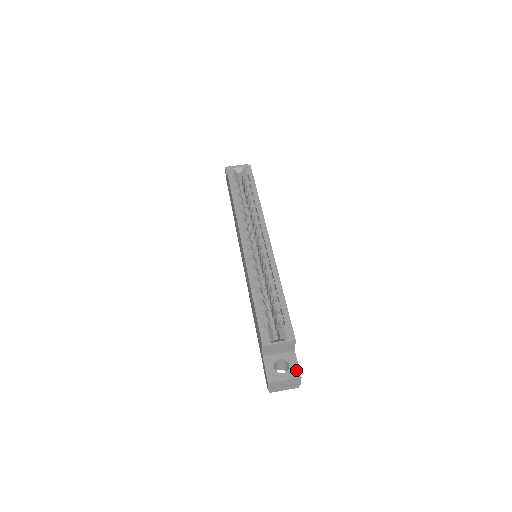
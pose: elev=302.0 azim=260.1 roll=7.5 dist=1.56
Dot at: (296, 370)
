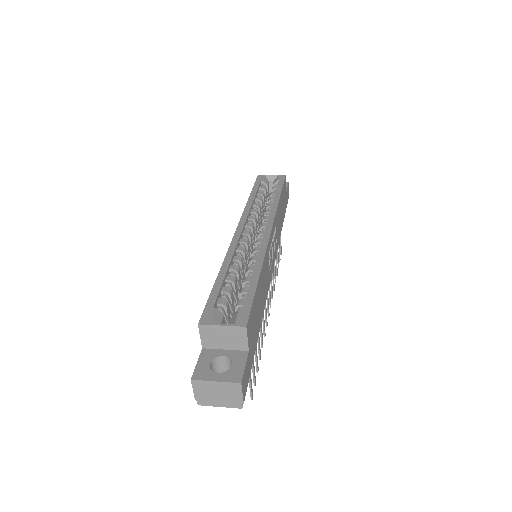
Dot at: (238, 373)
